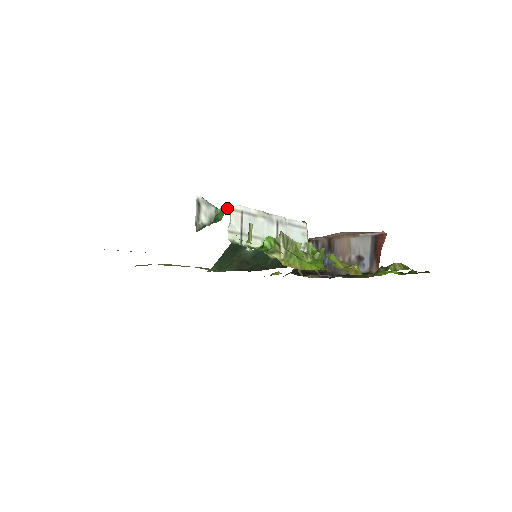
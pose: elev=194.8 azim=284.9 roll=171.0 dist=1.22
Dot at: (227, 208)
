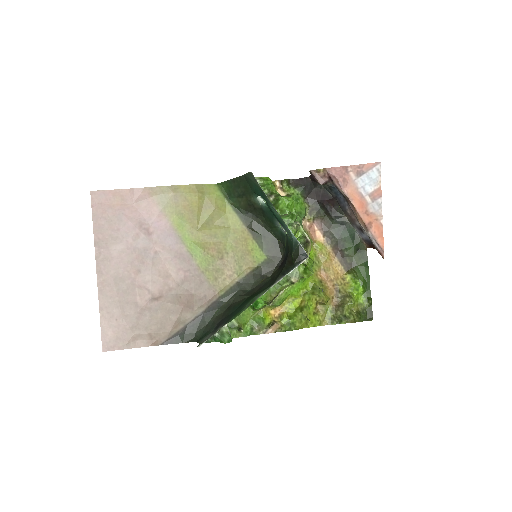
Dot at: (225, 325)
